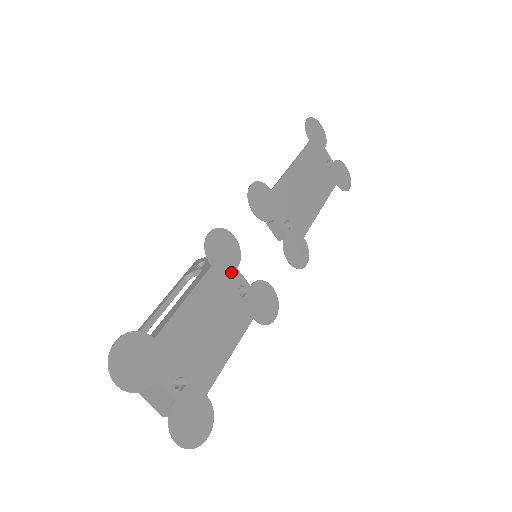
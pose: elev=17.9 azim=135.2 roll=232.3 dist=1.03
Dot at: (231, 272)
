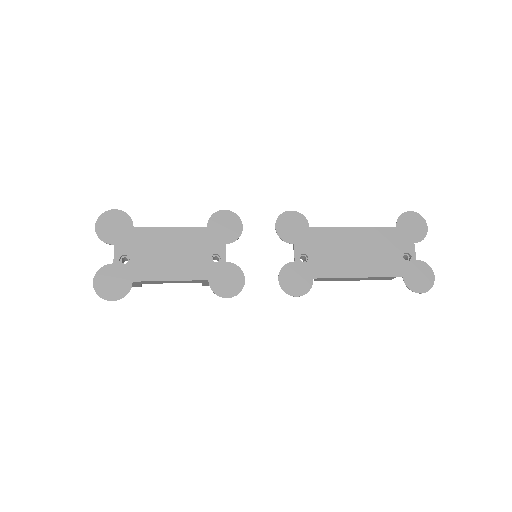
Dot at: (219, 242)
